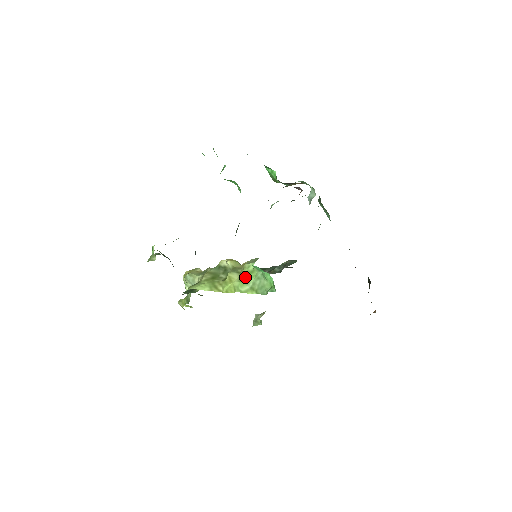
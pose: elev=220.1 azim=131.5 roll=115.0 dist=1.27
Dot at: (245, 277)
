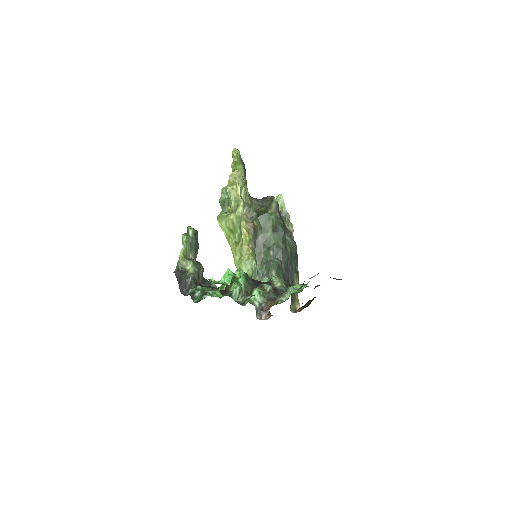
Dot at: (239, 267)
